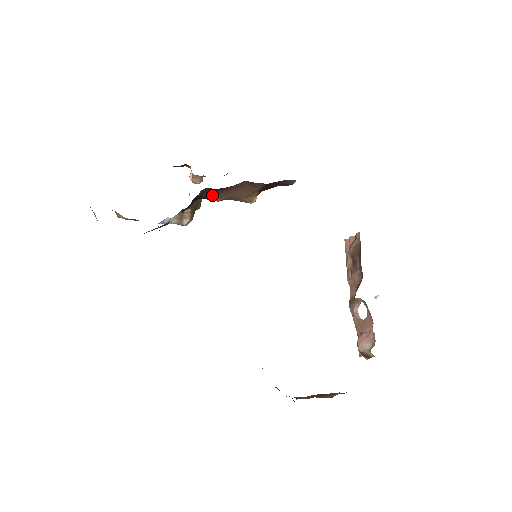
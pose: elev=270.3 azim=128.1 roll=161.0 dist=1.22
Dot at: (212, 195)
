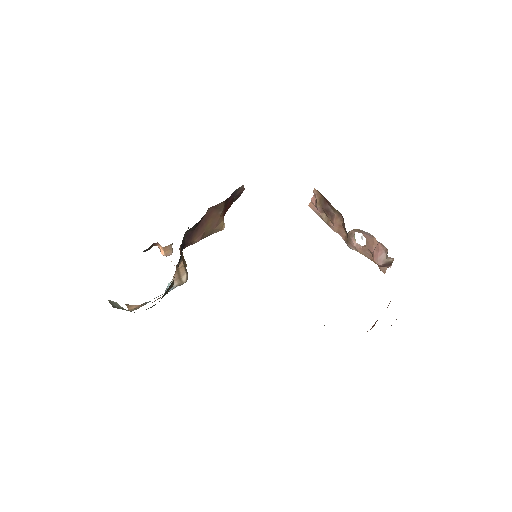
Dot at: (192, 237)
